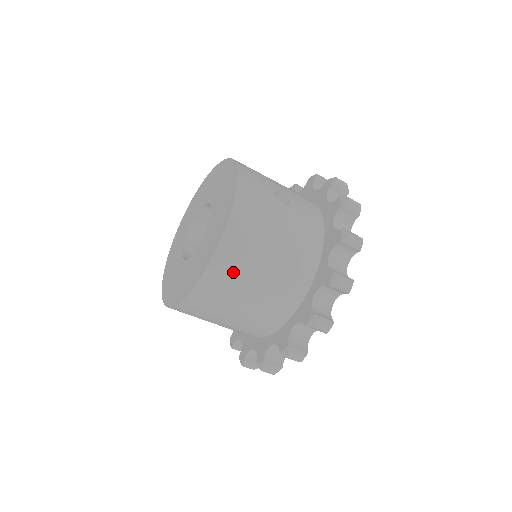
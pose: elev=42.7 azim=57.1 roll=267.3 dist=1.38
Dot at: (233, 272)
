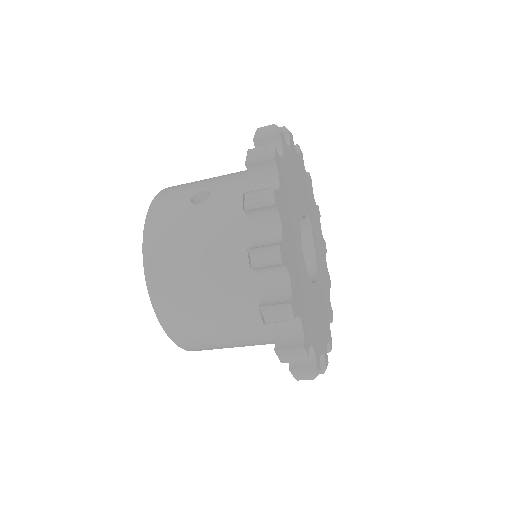
Dot at: (178, 304)
